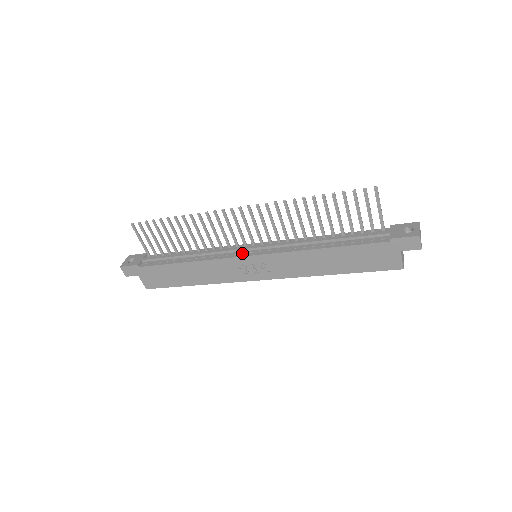
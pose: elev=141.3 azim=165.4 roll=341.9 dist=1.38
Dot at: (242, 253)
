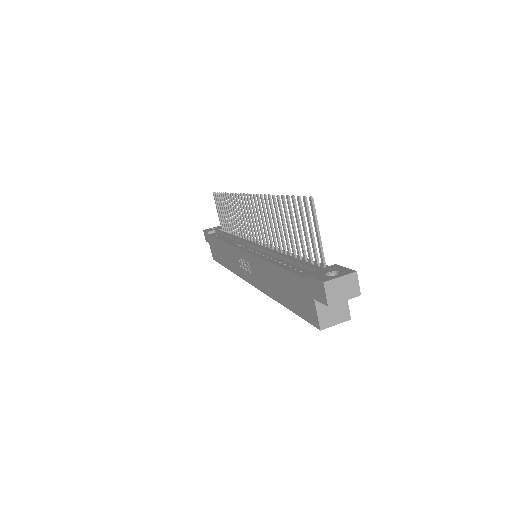
Dot at: (244, 246)
